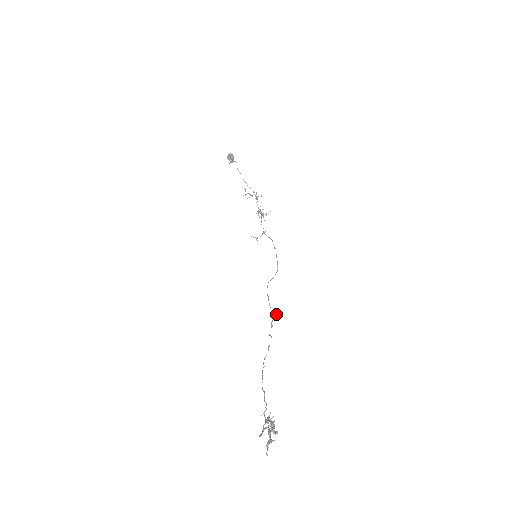
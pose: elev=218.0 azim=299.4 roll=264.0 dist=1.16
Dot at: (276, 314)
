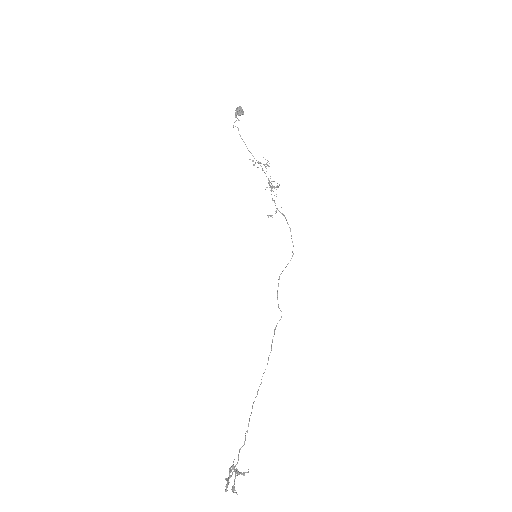
Dot at: occluded
